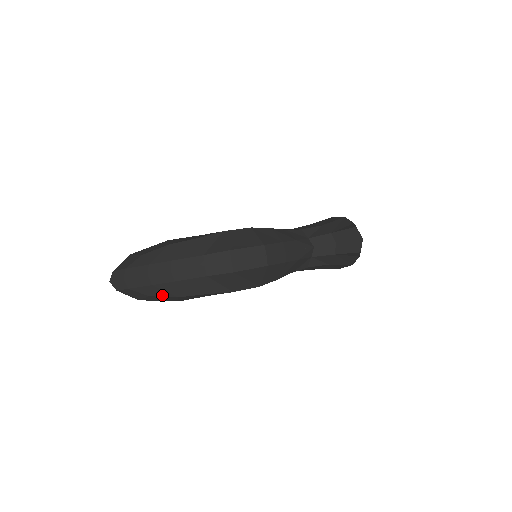
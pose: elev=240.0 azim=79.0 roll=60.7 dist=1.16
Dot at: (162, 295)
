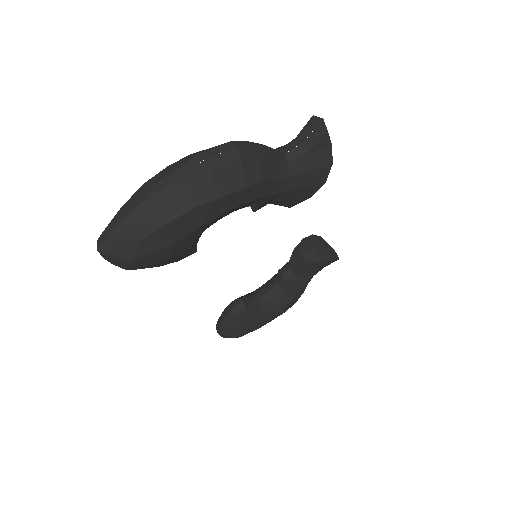
Dot at: (151, 231)
